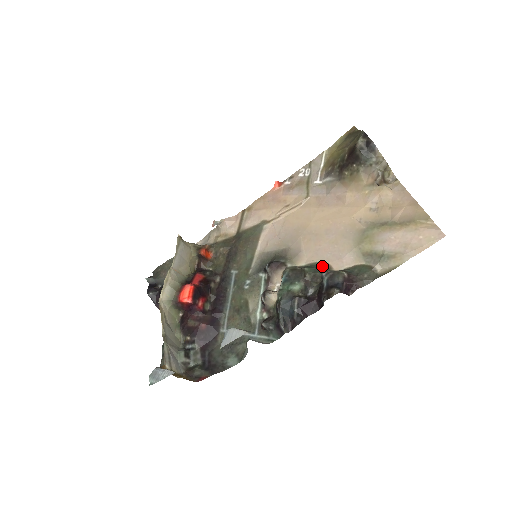
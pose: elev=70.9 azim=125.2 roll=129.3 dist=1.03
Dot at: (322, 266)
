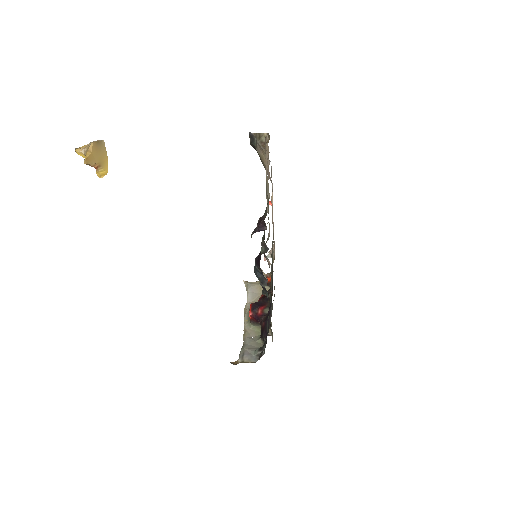
Dot at: occluded
